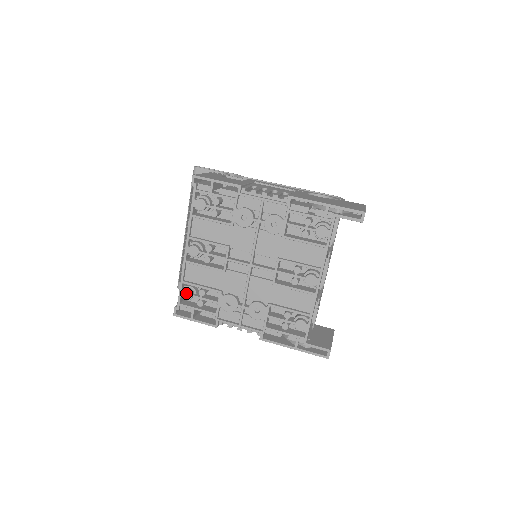
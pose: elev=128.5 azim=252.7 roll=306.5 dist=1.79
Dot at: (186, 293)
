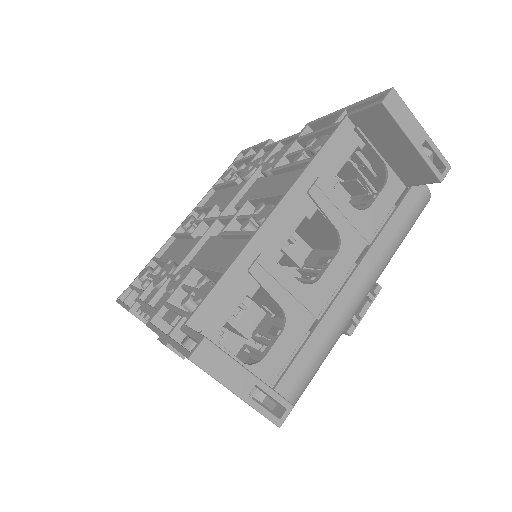
Dot at: (145, 270)
